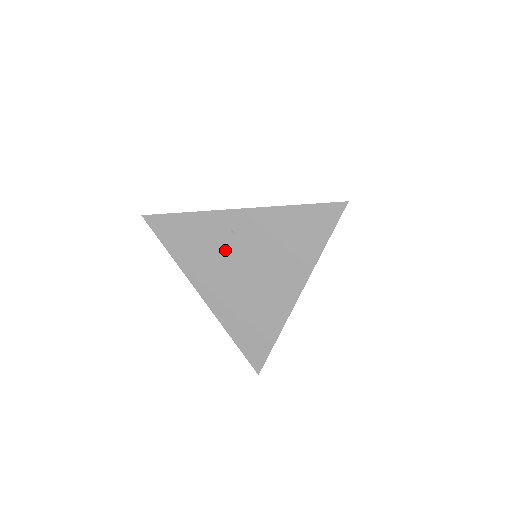
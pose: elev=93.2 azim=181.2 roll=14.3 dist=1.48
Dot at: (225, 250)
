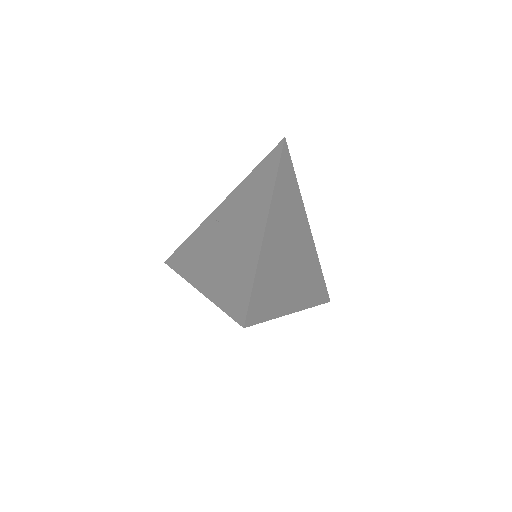
Dot at: (212, 238)
